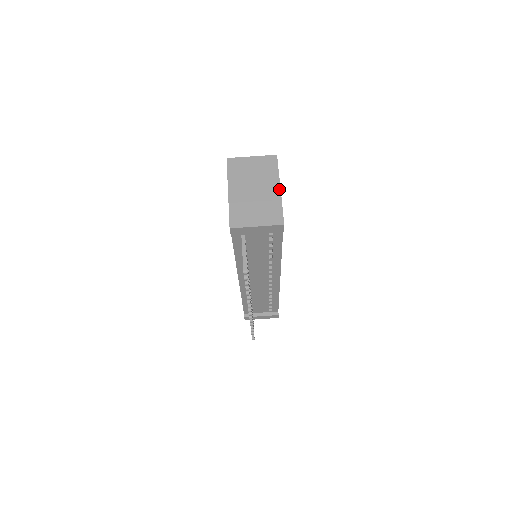
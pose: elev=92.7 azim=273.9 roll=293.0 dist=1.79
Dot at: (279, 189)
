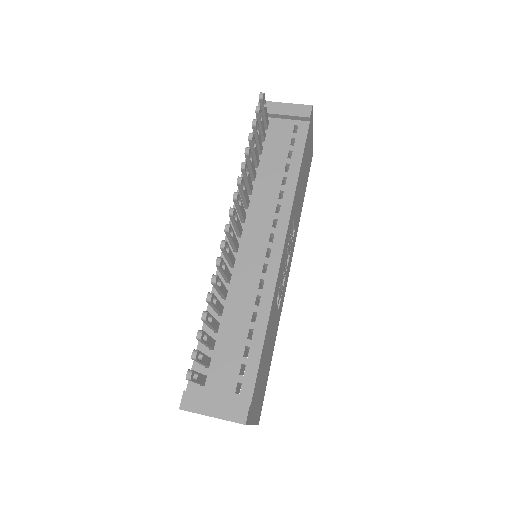
Dot at: occluded
